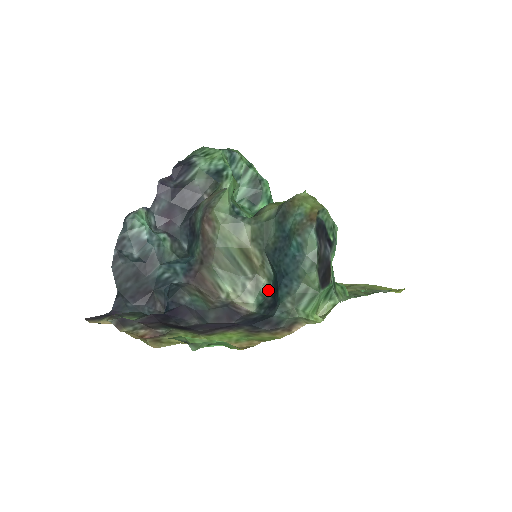
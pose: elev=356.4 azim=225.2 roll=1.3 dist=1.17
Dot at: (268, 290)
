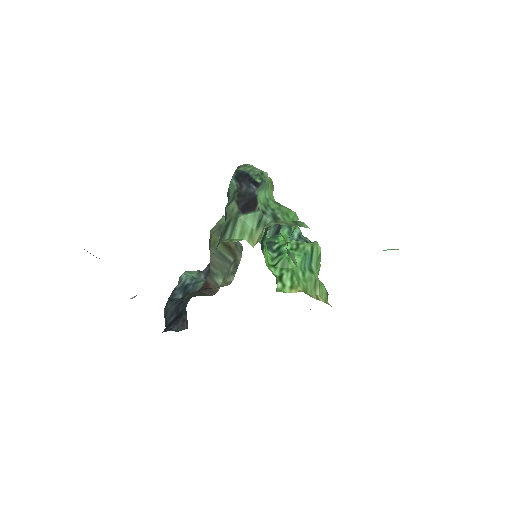
Dot at: occluded
